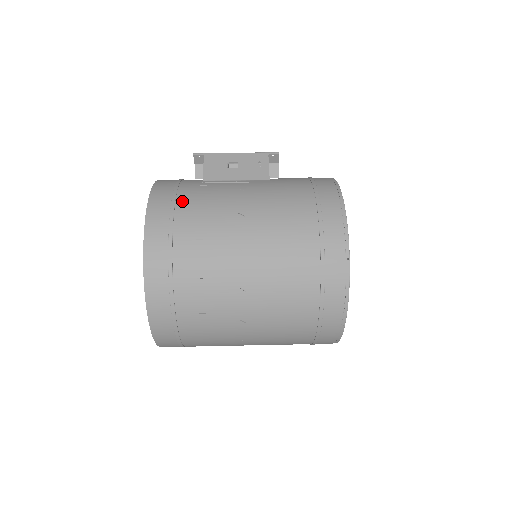
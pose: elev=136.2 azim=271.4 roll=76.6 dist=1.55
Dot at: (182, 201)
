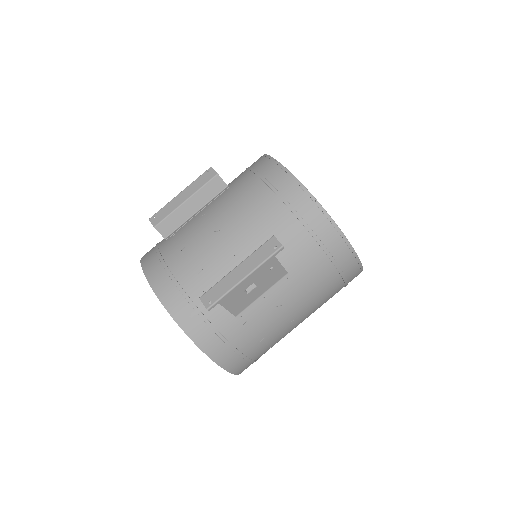
Dot at: (246, 349)
